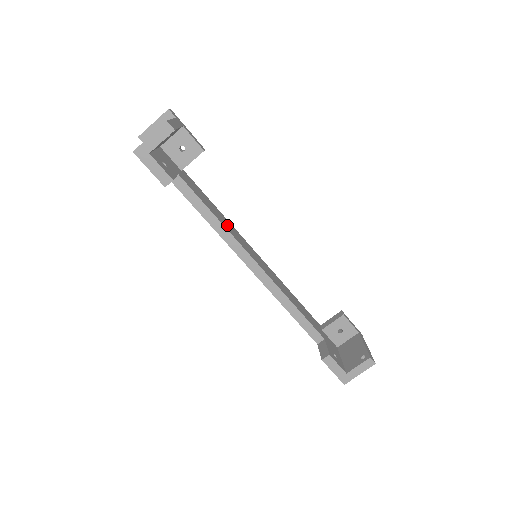
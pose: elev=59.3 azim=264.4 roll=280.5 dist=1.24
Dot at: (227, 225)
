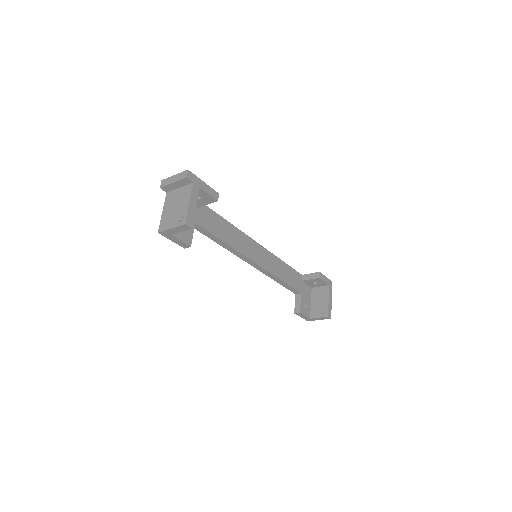
Dot at: (235, 239)
